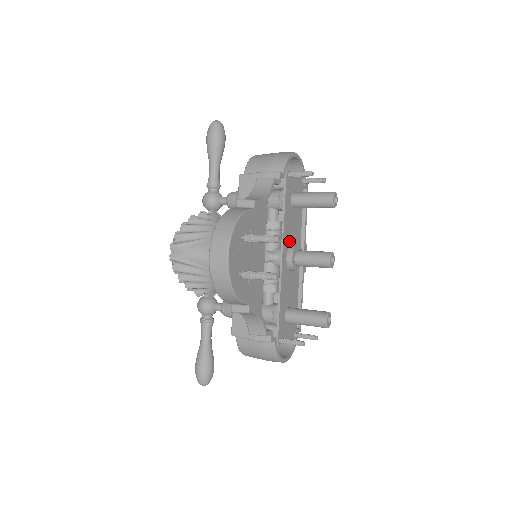
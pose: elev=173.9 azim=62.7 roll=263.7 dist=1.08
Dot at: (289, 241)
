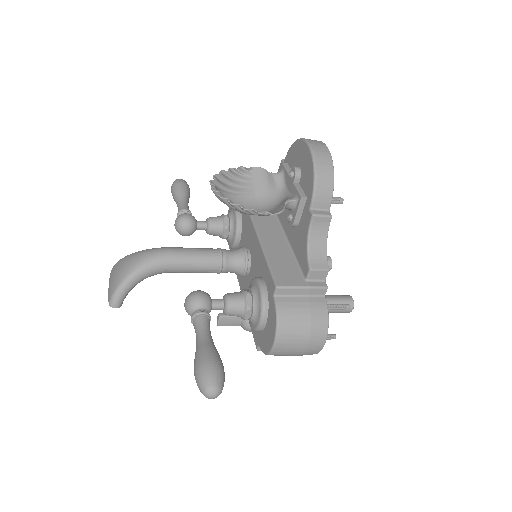
Dot at: occluded
